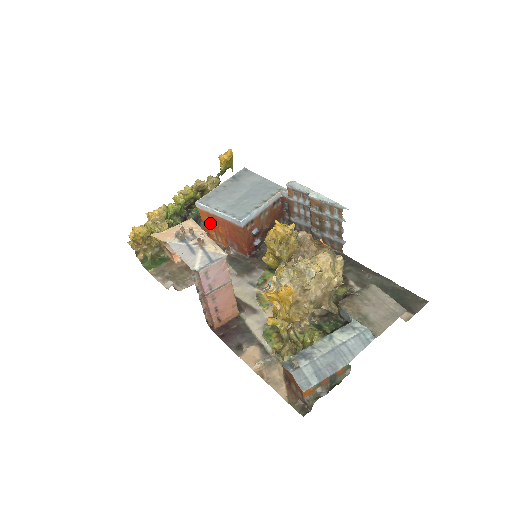
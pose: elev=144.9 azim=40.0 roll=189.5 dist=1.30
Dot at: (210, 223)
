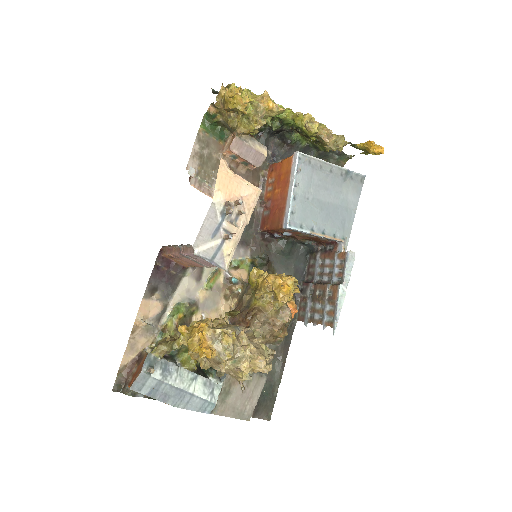
Dot at: (282, 174)
